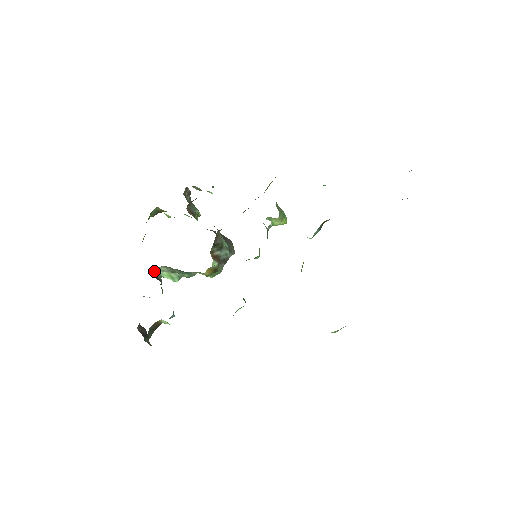
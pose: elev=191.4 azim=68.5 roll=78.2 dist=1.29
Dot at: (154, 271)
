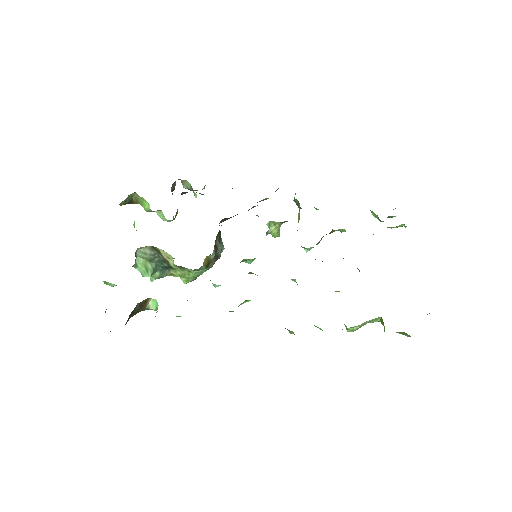
Dot at: (136, 250)
